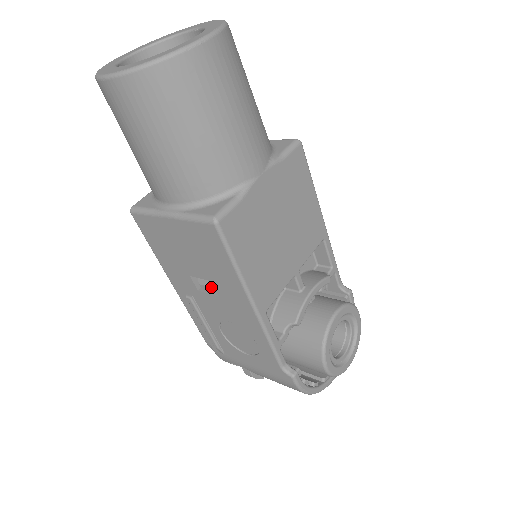
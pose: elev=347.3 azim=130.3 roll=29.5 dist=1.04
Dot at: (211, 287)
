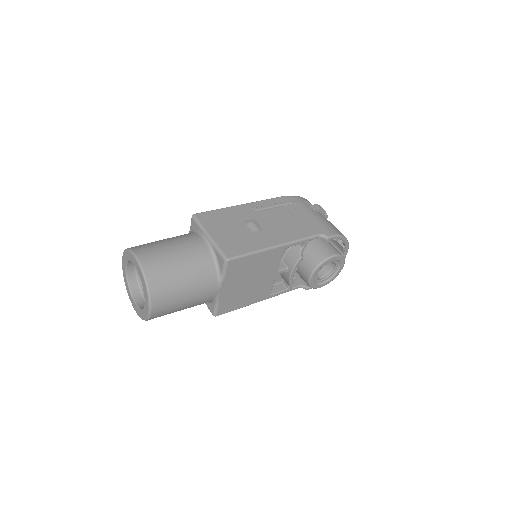
Dot at: occluded
